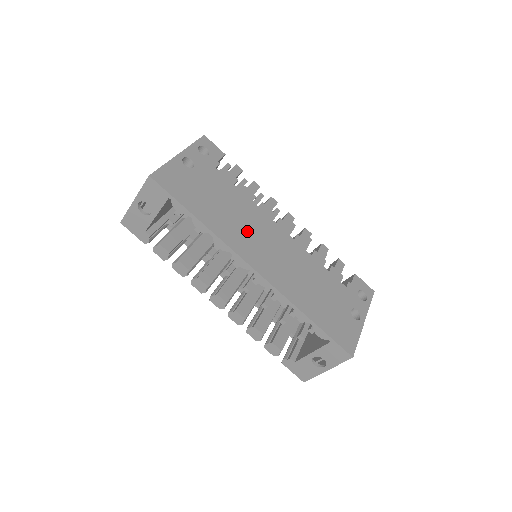
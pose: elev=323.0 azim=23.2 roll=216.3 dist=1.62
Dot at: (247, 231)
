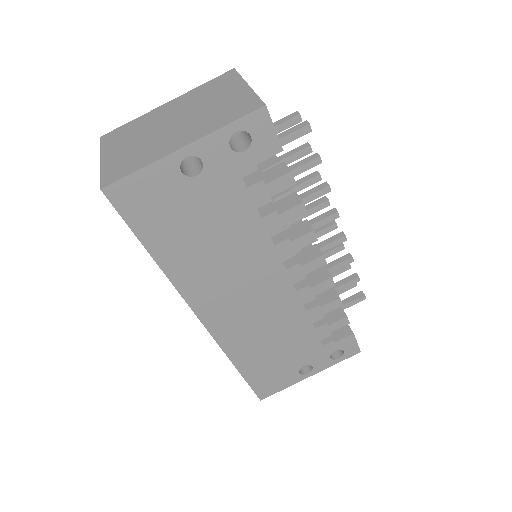
Dot at: (226, 278)
